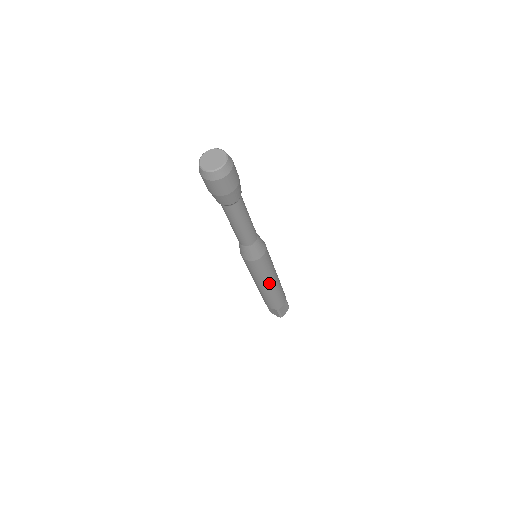
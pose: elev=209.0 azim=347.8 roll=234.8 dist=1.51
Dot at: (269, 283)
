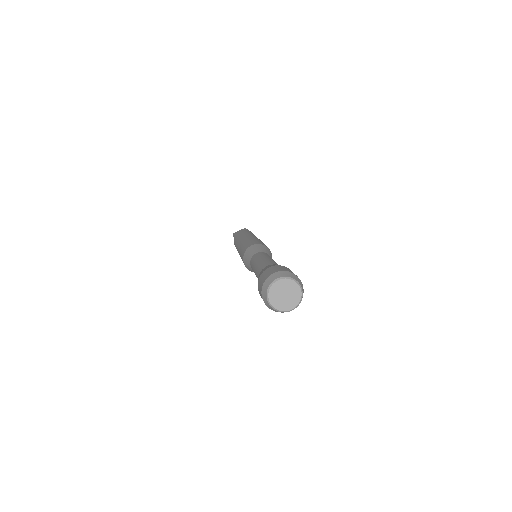
Dot at: occluded
